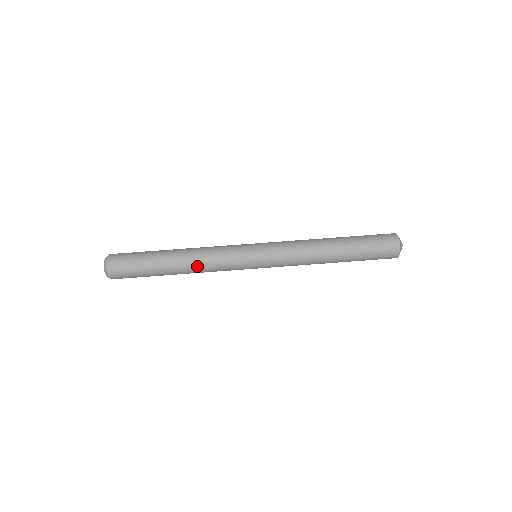
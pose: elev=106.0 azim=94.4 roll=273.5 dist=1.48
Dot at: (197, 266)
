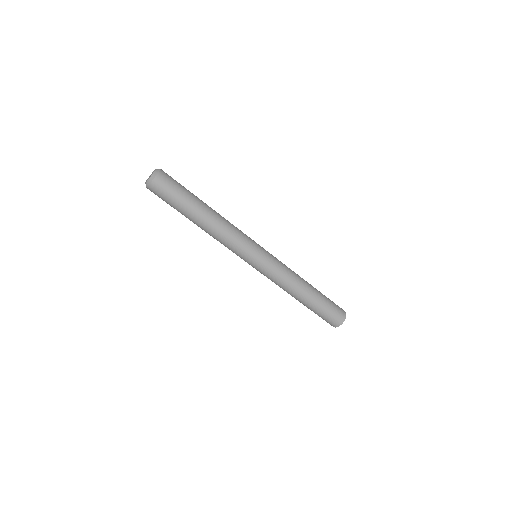
Dot at: occluded
